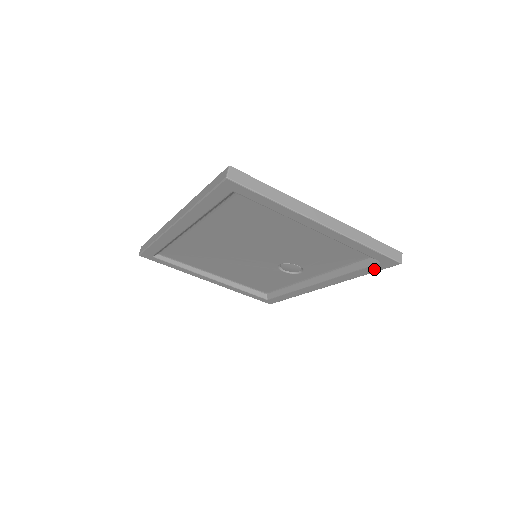
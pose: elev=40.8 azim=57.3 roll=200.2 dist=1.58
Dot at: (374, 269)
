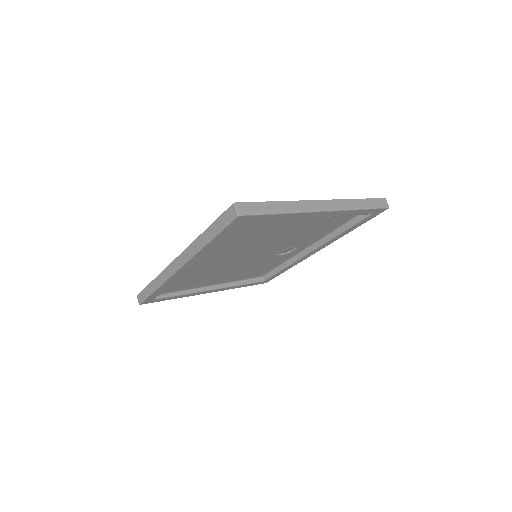
Dot at: (365, 221)
